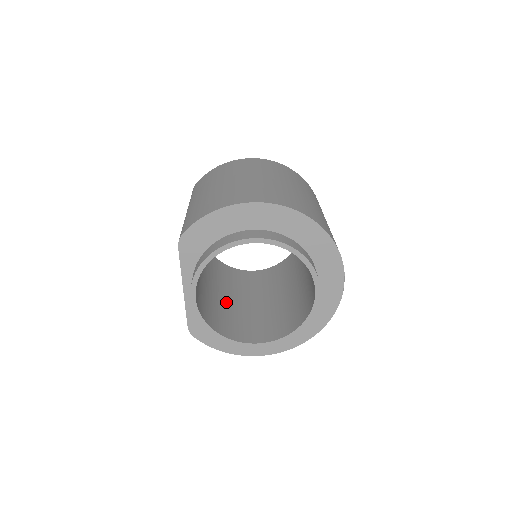
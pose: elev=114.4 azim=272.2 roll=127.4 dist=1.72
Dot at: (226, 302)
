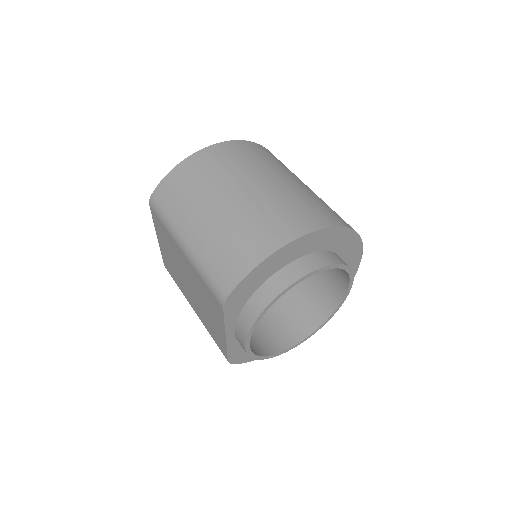
Dot at: occluded
